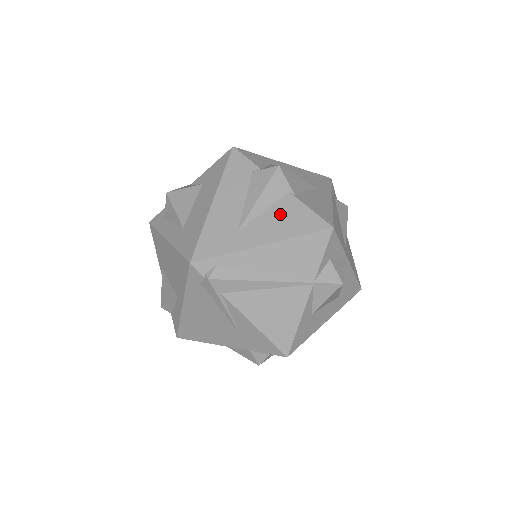
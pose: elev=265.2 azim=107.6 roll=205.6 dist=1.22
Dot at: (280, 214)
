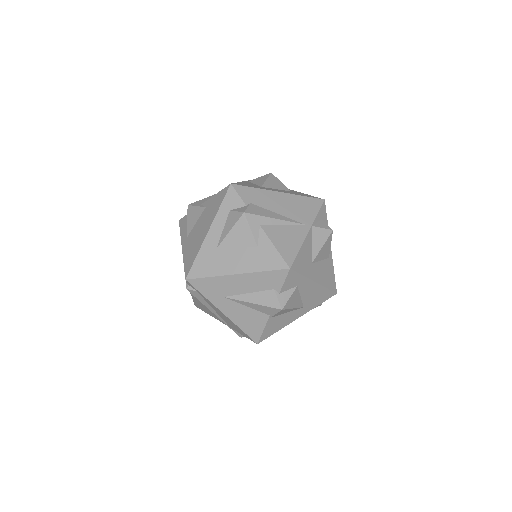
Dot at: (250, 315)
